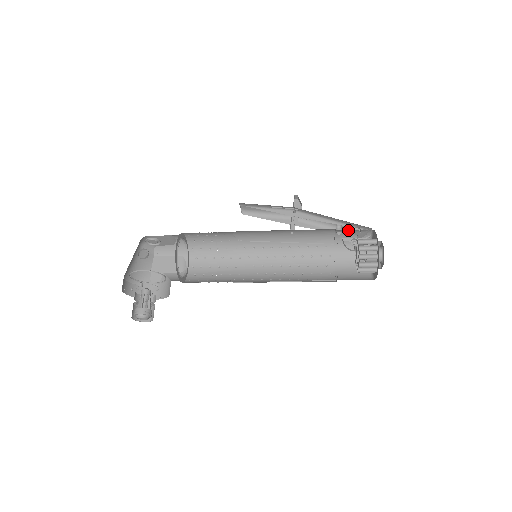
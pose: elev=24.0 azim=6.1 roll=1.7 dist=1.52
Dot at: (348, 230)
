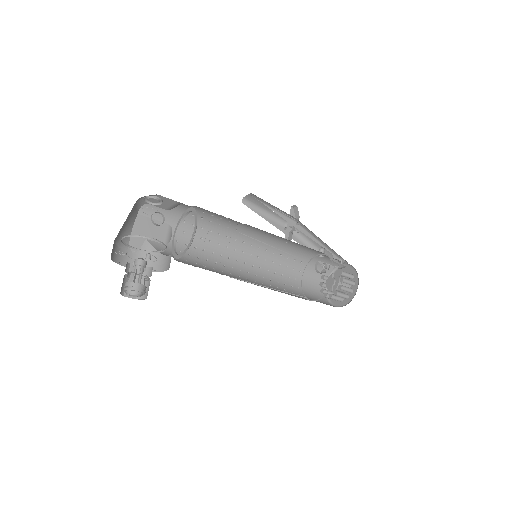
Dot at: occluded
